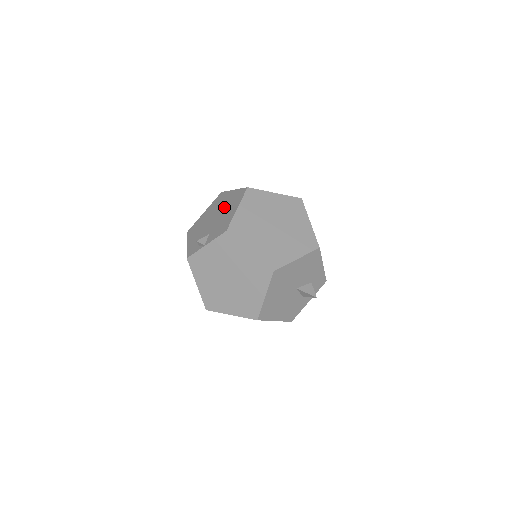
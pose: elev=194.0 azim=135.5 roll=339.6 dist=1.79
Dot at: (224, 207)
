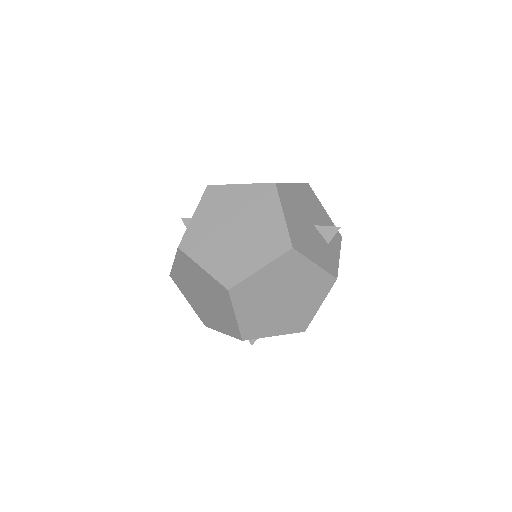
Dot at: occluded
